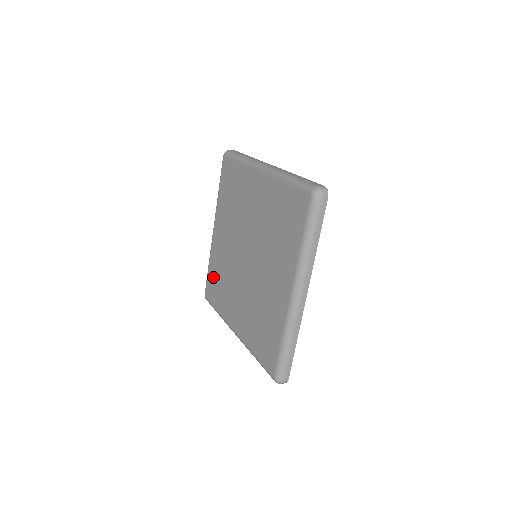
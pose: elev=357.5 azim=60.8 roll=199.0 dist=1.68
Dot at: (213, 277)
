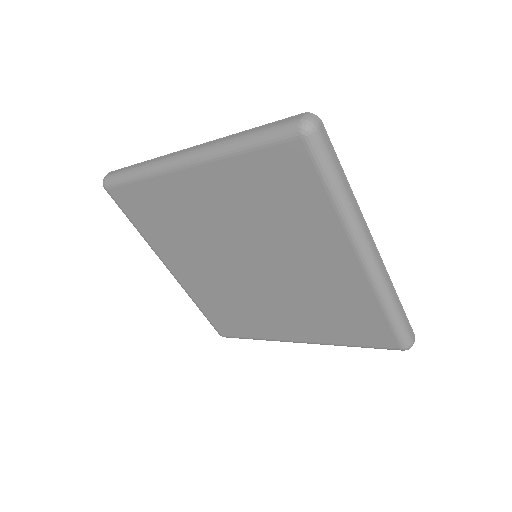
Dot at: (217, 314)
